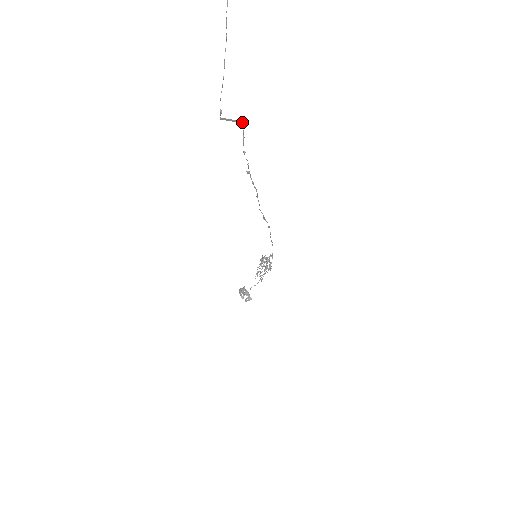
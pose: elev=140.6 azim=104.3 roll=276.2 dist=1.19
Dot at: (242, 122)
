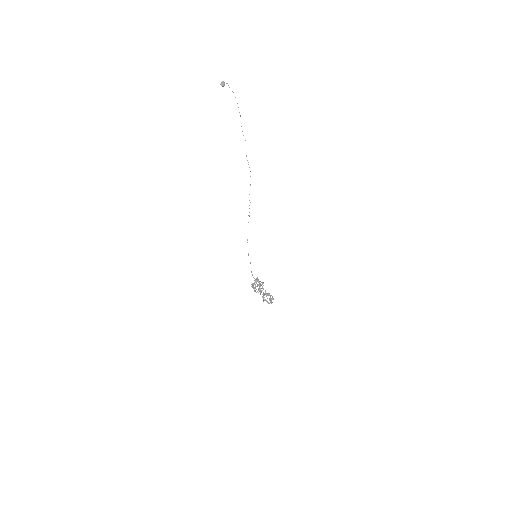
Dot at: (241, 126)
